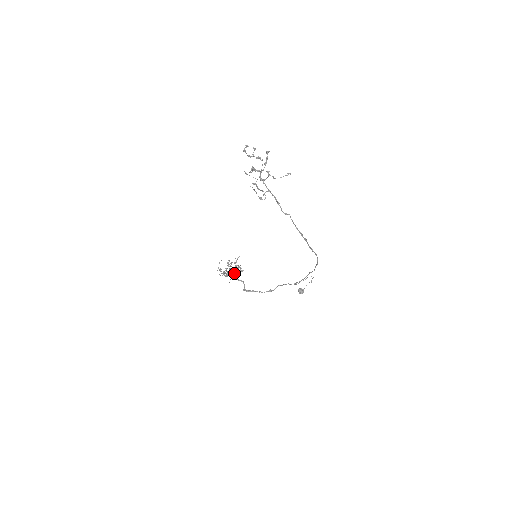
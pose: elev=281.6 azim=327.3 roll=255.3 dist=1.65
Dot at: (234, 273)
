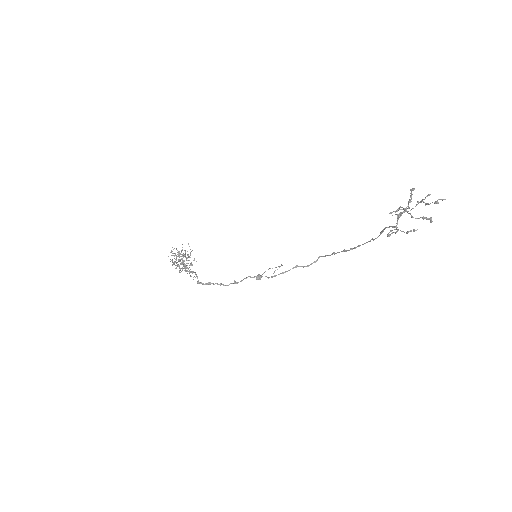
Dot at: occluded
